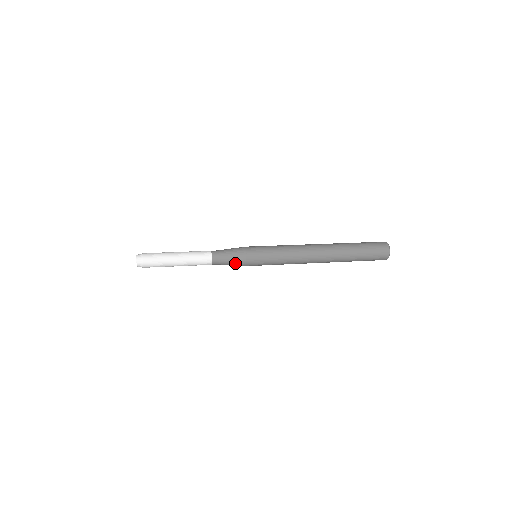
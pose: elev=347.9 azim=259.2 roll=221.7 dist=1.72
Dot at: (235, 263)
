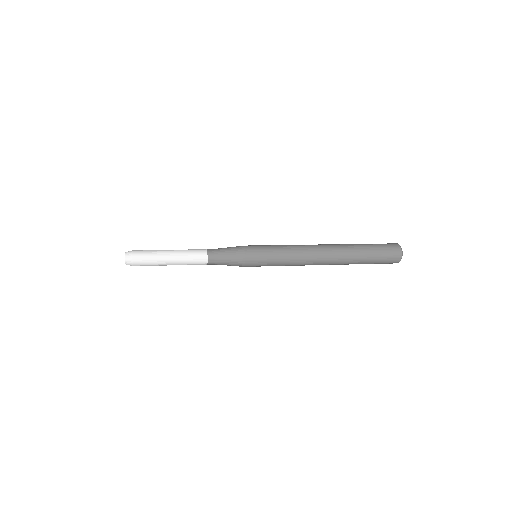
Dot at: (233, 260)
